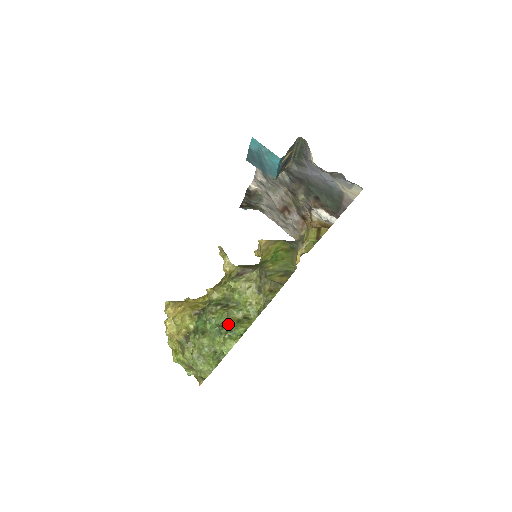
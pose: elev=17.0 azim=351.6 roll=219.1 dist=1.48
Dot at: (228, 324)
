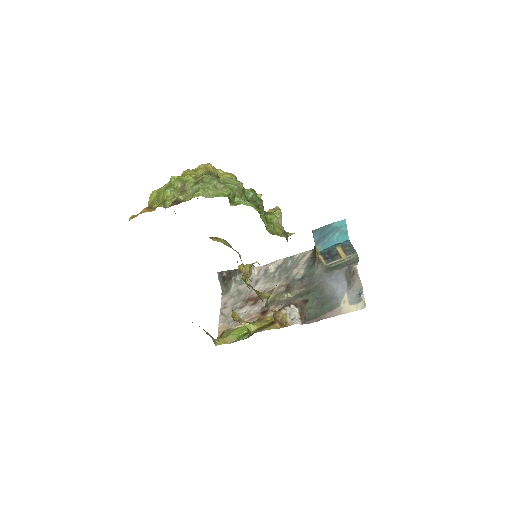
Dot at: (259, 206)
